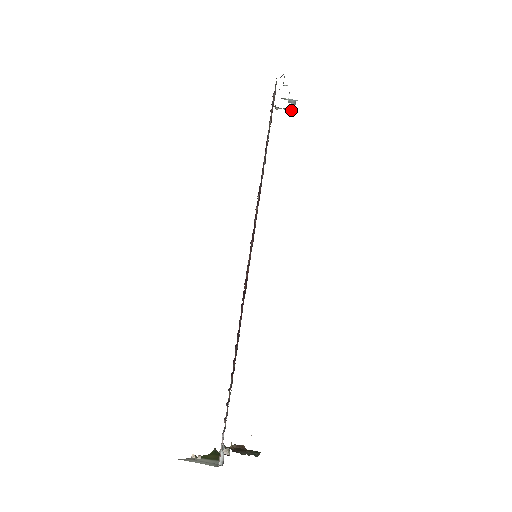
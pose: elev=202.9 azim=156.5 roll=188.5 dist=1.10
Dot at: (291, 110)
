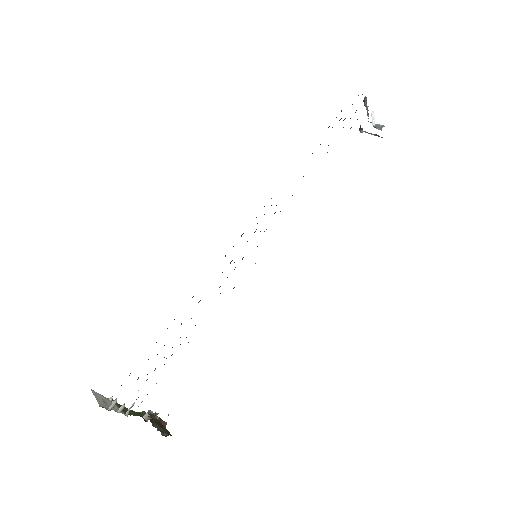
Dot at: (376, 135)
